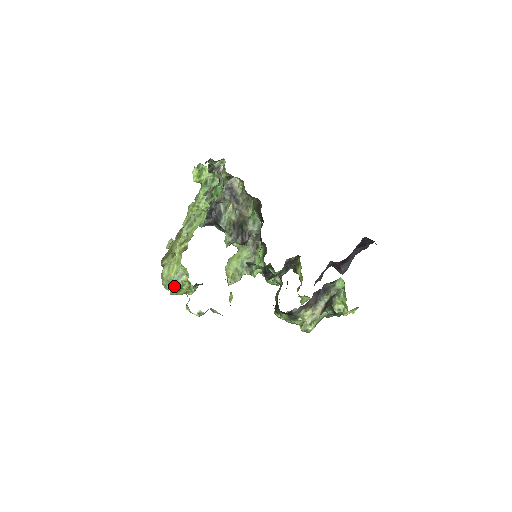
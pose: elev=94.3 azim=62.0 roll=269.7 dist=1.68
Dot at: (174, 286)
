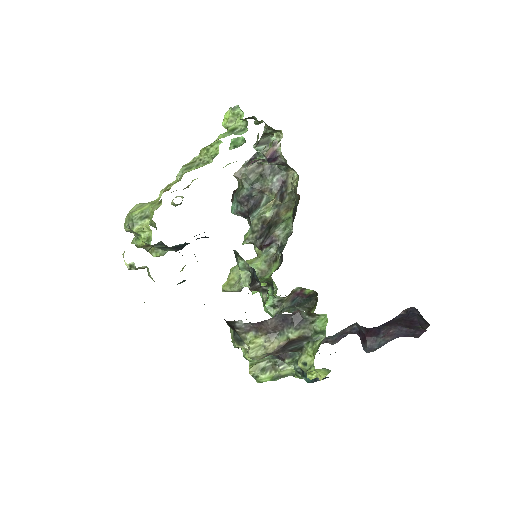
Dot at: (131, 225)
